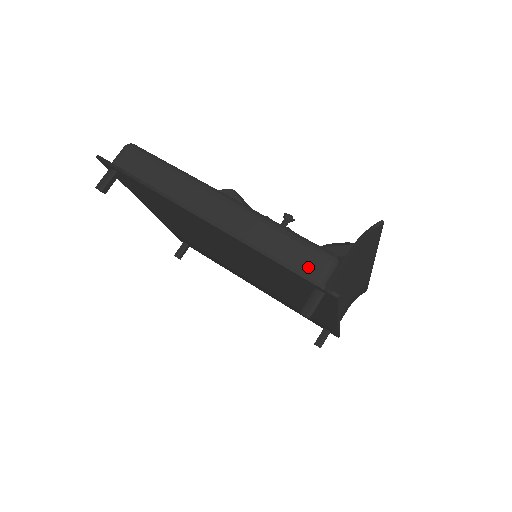
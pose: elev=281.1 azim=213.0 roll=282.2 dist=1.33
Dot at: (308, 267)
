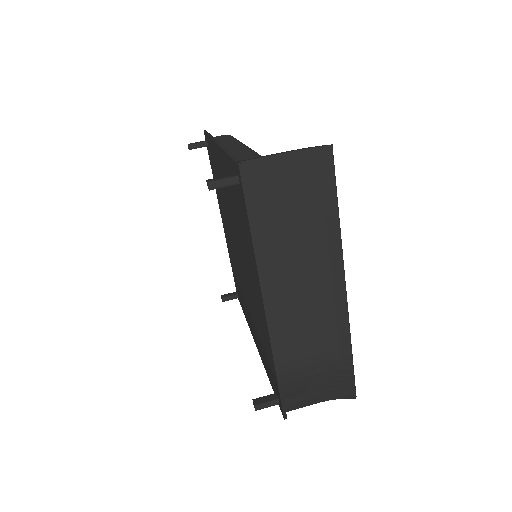
Dot at: occluded
